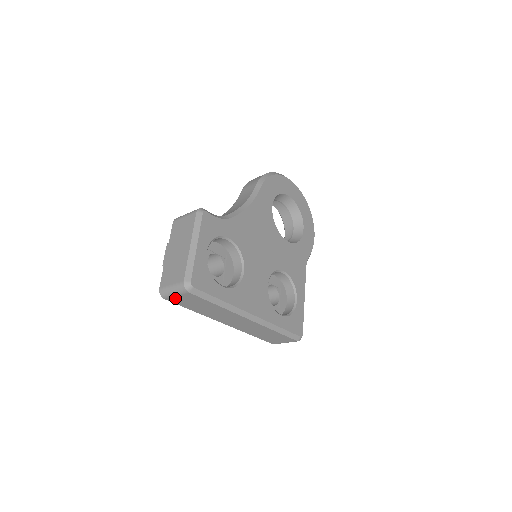
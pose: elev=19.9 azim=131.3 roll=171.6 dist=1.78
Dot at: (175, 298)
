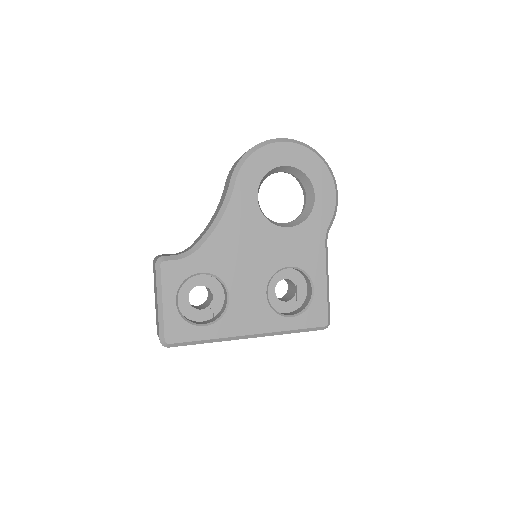
Dot at: occluded
